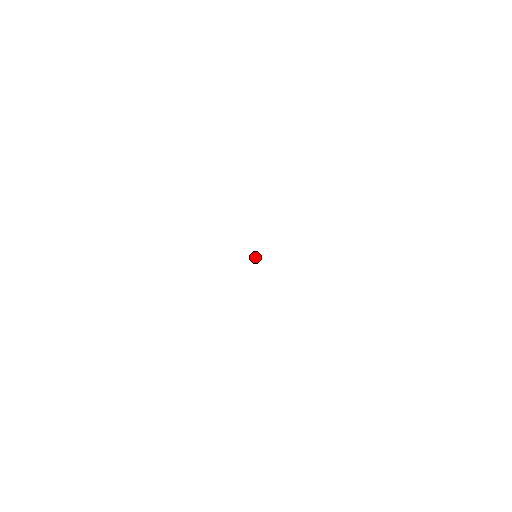
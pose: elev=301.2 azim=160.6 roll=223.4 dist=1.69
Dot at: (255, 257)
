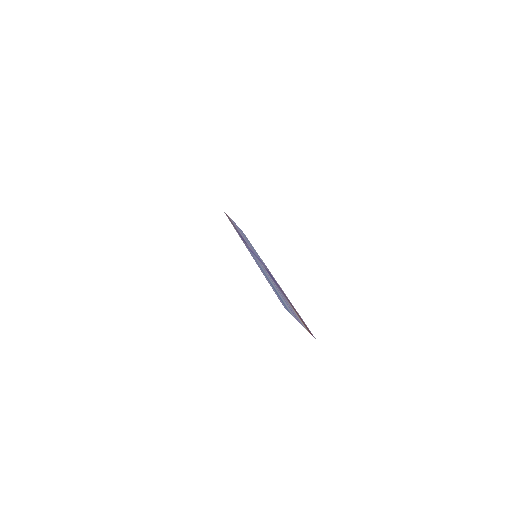
Dot at: occluded
